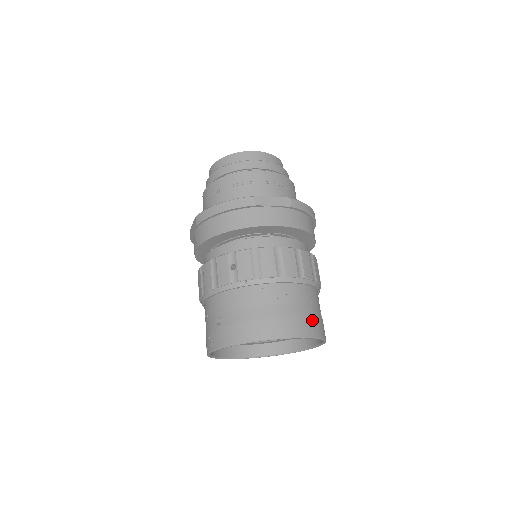
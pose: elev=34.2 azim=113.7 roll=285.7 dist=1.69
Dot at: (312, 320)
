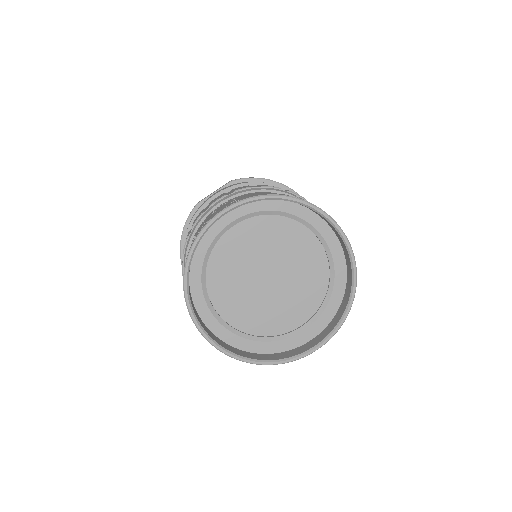
Dot at: occluded
